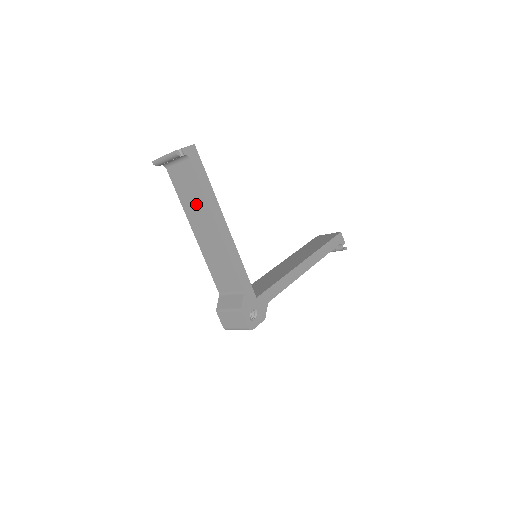
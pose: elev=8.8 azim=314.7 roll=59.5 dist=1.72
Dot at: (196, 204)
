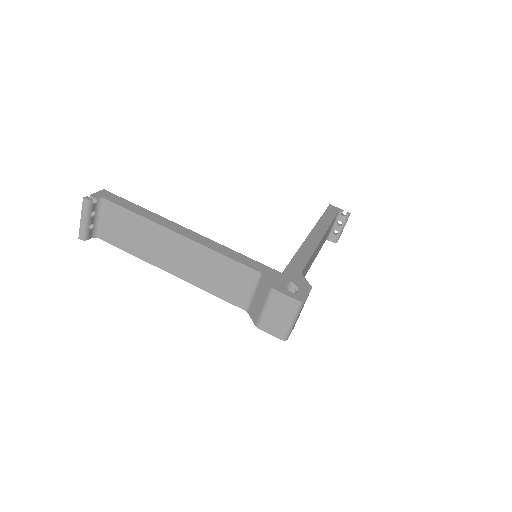
Dot at: (146, 238)
